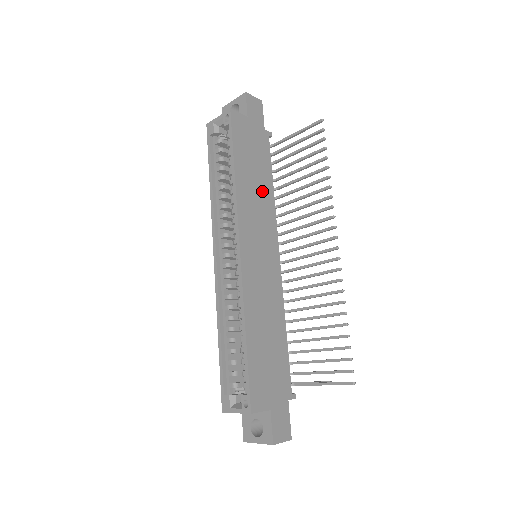
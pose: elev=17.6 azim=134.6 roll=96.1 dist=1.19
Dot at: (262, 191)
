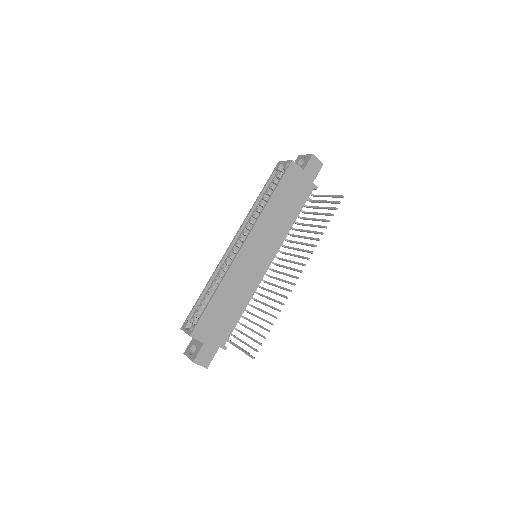
Dot at: (284, 220)
